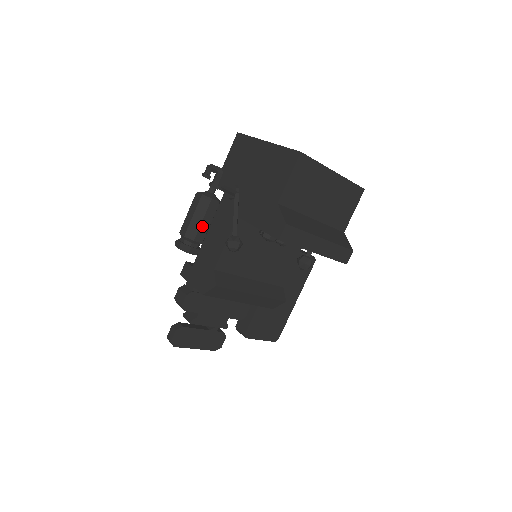
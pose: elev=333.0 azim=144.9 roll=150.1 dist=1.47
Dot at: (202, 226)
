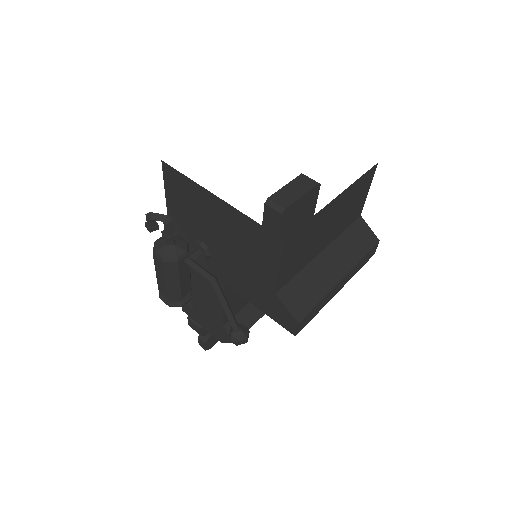
Dot at: (182, 283)
